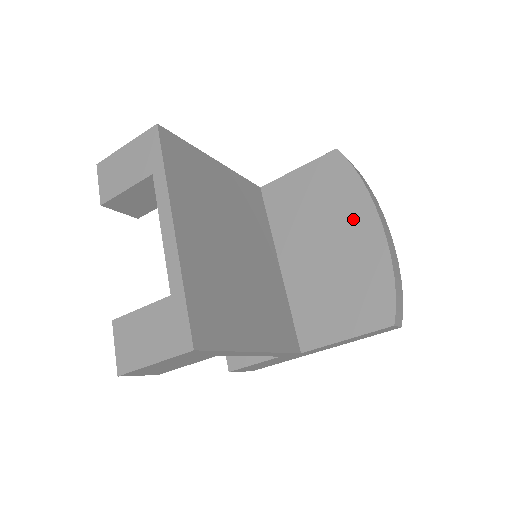
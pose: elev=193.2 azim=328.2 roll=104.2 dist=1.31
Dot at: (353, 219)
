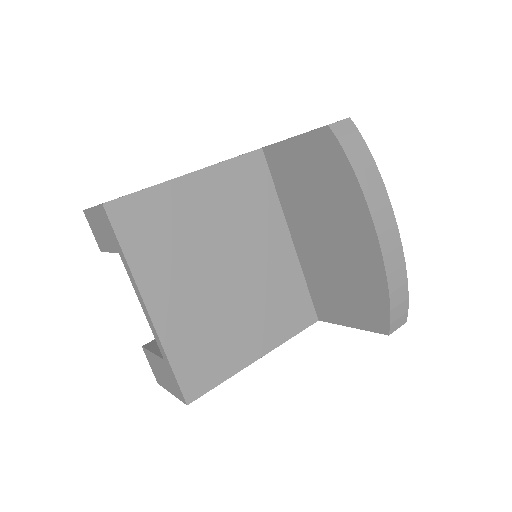
Dot at: (350, 220)
